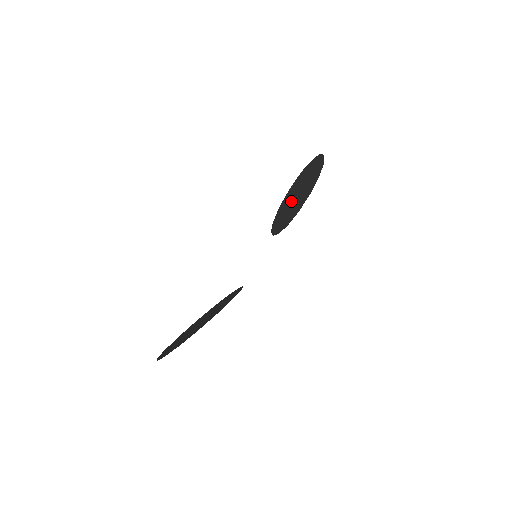
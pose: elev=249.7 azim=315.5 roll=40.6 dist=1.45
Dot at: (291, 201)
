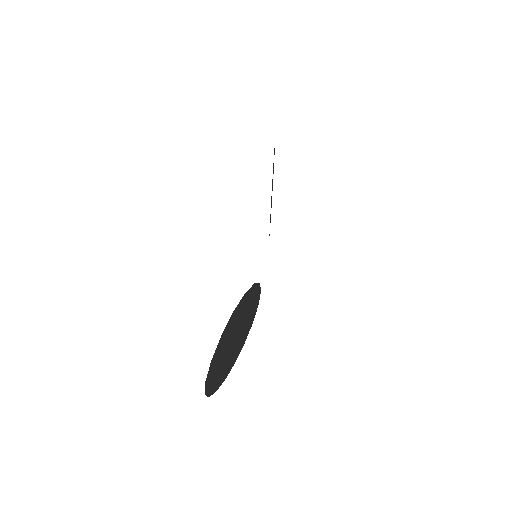
Dot at: occluded
